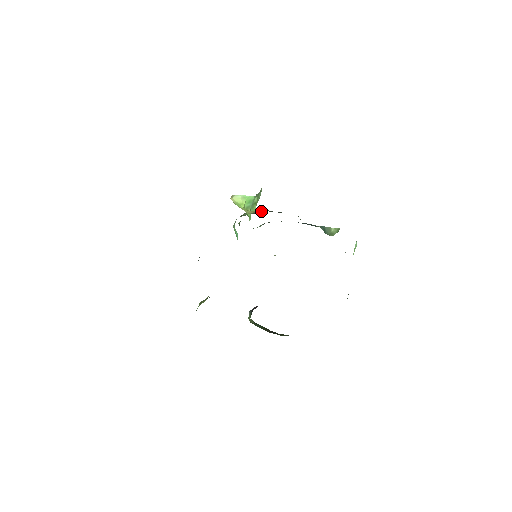
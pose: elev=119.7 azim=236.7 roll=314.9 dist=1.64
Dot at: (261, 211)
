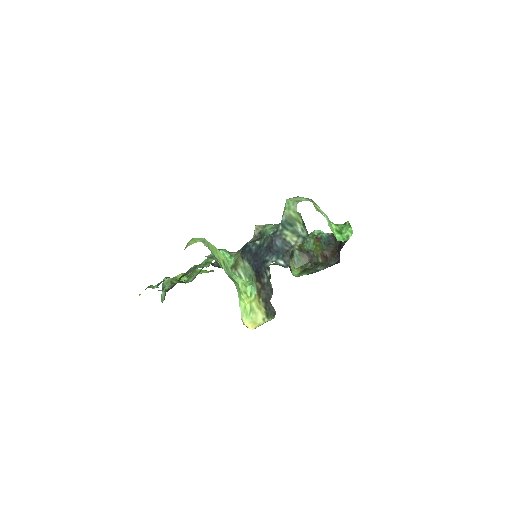
Dot at: (267, 307)
